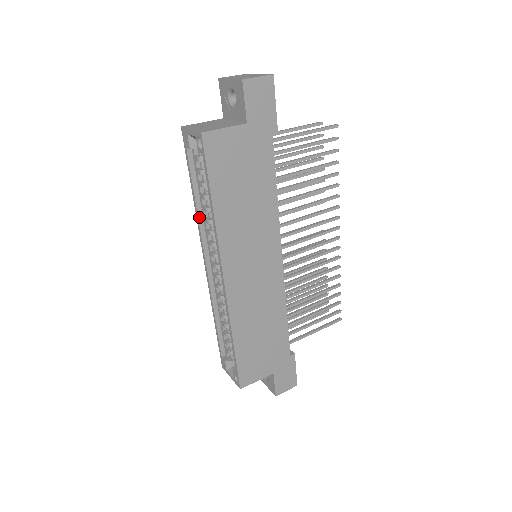
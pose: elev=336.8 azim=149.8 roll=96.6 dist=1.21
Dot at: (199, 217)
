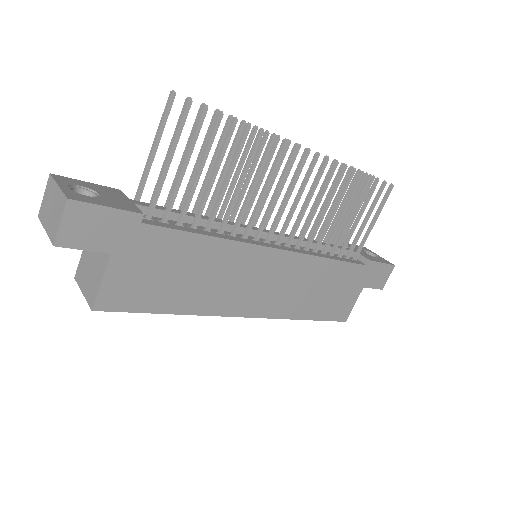
Dot at: occluded
